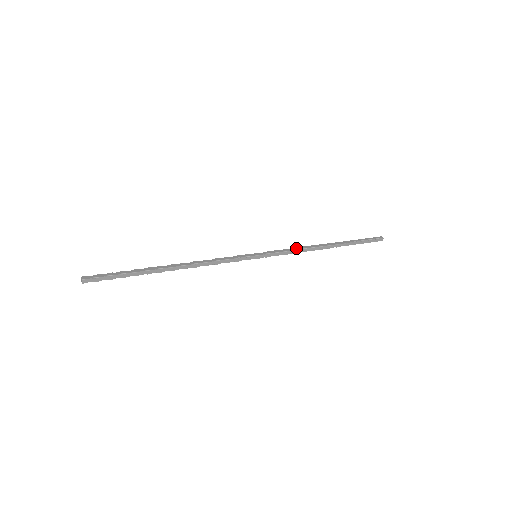
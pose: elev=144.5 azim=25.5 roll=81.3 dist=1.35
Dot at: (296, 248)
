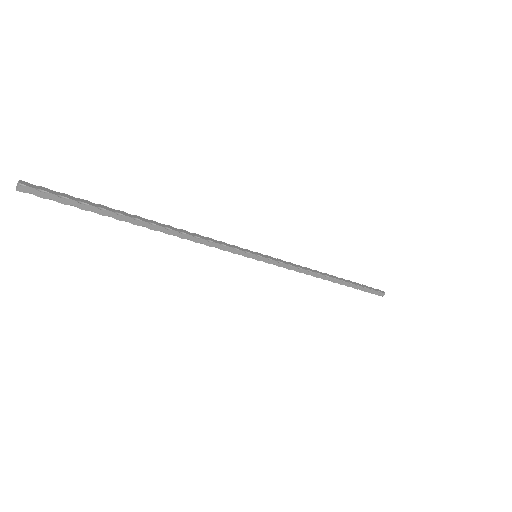
Dot at: (301, 266)
